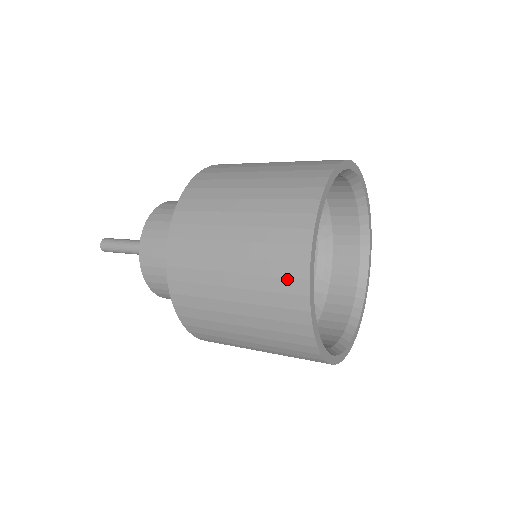
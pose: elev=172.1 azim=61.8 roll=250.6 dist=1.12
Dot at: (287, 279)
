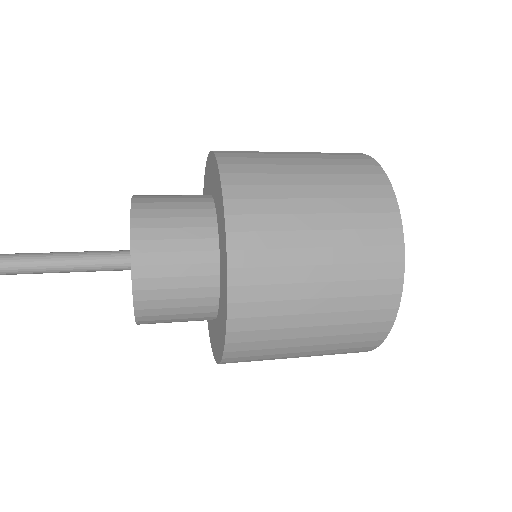
Dot at: (369, 334)
